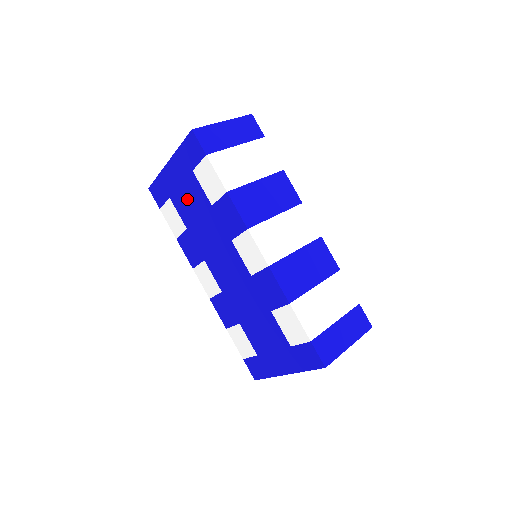
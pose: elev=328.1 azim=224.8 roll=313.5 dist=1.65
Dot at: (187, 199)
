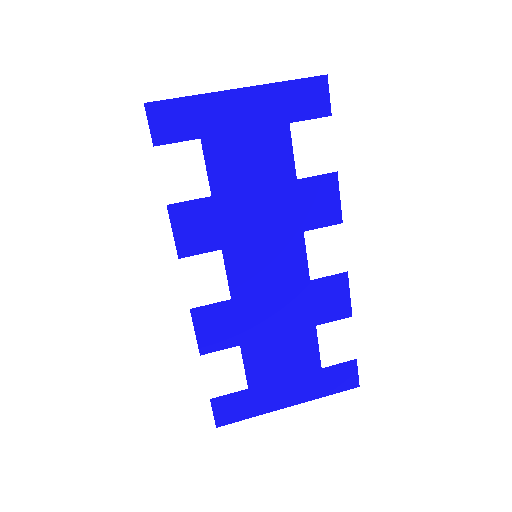
Dot at: (247, 155)
